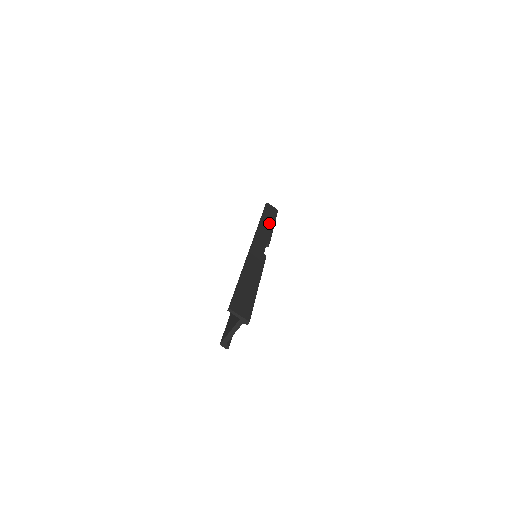
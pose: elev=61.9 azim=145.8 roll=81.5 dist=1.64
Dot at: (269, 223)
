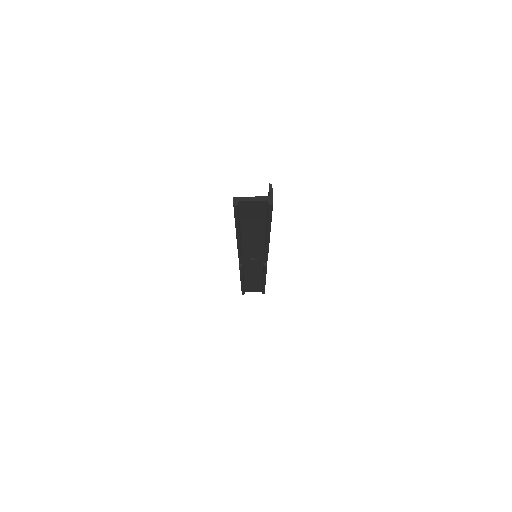
Dot at: occluded
